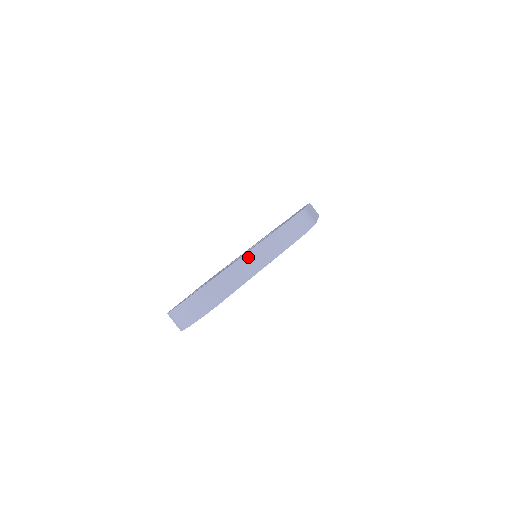
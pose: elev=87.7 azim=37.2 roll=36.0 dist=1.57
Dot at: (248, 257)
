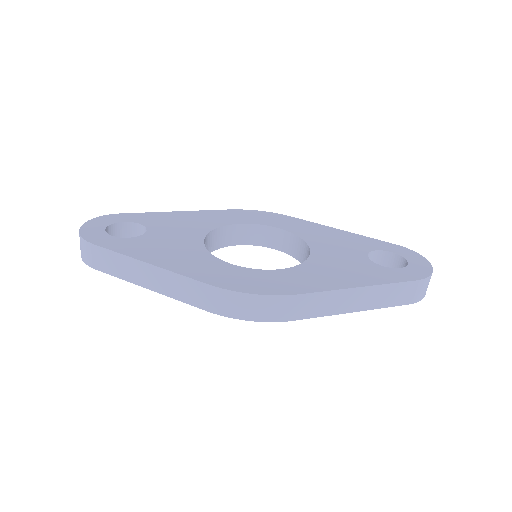
Dot at: (145, 267)
